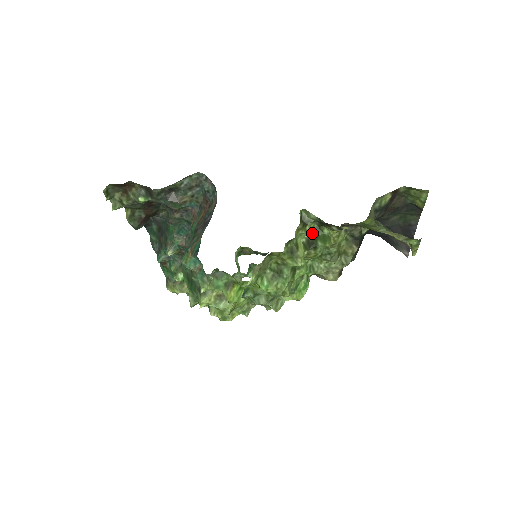
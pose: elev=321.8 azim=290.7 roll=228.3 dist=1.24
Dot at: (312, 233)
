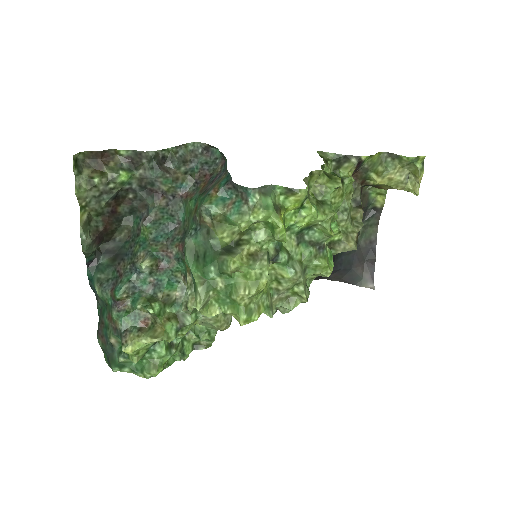
Dot at: occluded
